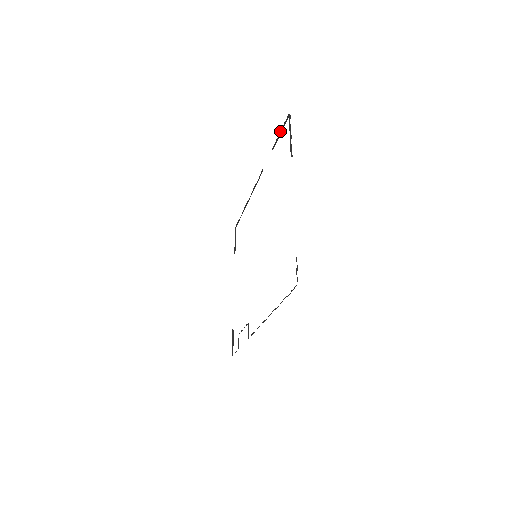
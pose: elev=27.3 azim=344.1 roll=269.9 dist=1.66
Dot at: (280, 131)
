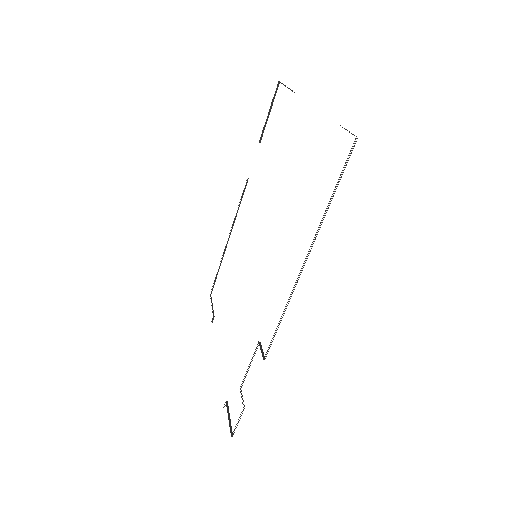
Dot at: occluded
